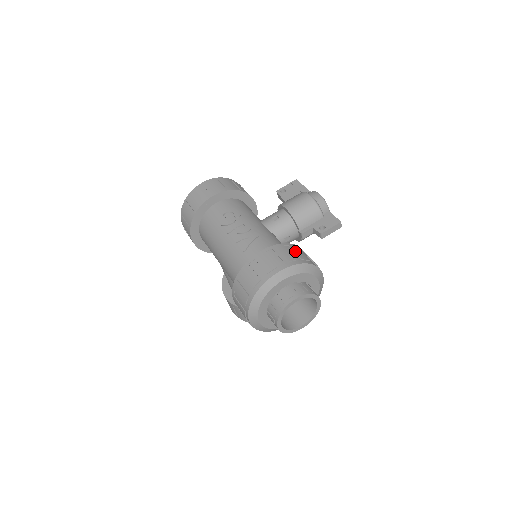
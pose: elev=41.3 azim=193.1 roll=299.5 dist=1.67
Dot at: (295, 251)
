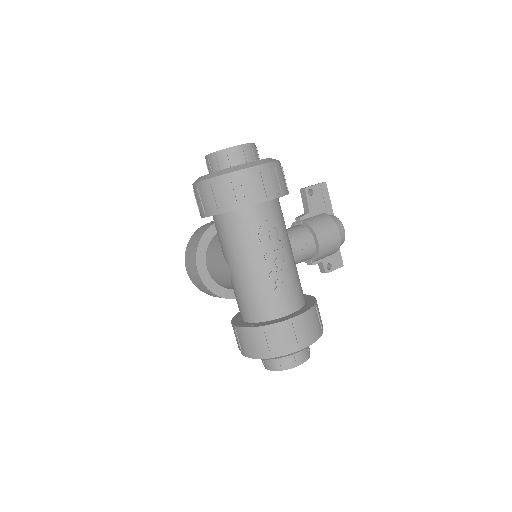
Dot at: (319, 316)
